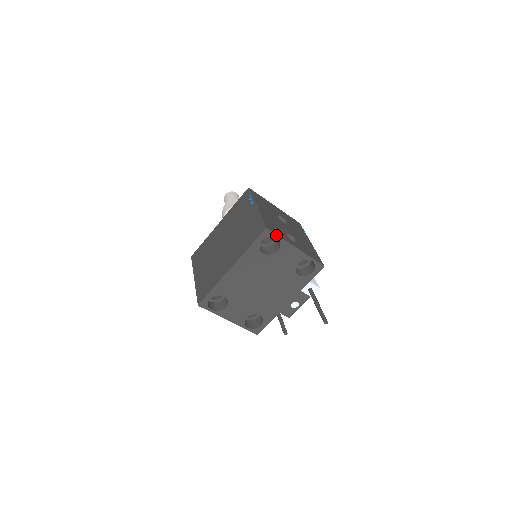
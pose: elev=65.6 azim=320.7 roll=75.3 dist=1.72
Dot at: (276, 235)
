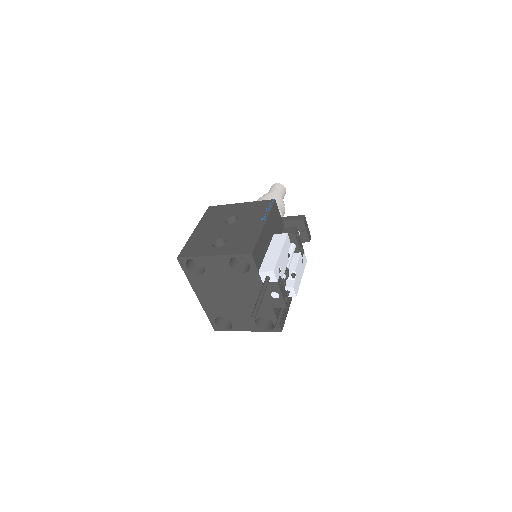
Dot at: (188, 257)
